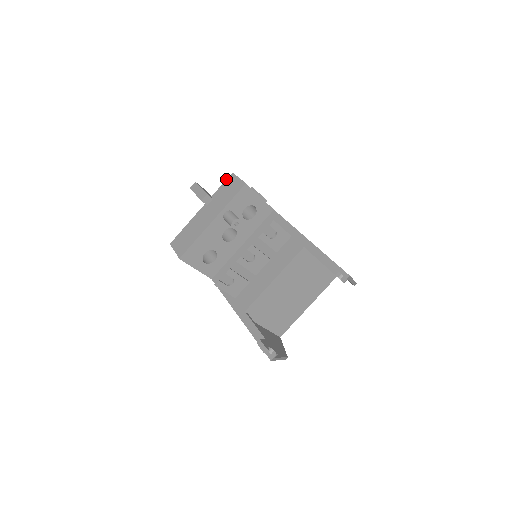
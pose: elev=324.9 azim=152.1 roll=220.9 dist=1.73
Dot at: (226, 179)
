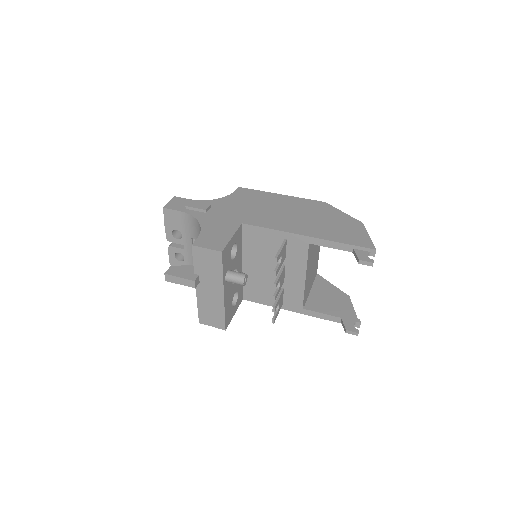
Dot at: (192, 254)
